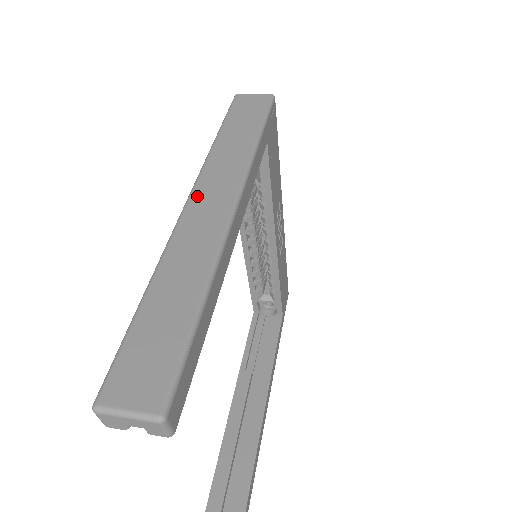
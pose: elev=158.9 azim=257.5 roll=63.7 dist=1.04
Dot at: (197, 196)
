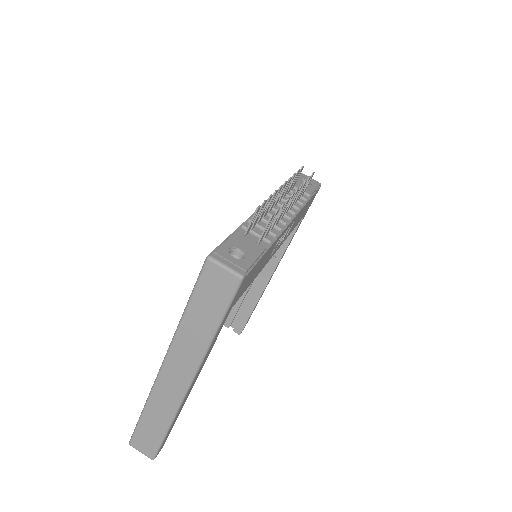
Dot at: (167, 368)
